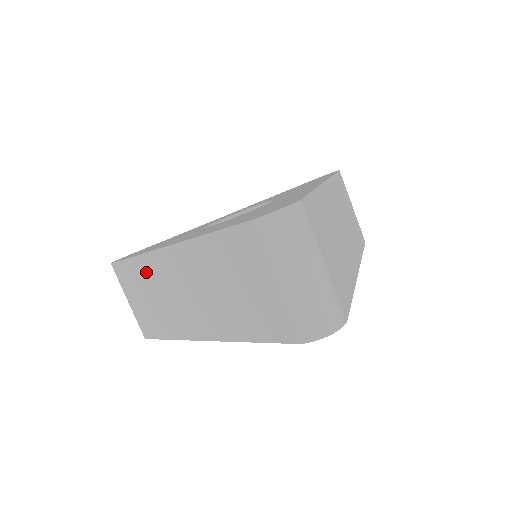
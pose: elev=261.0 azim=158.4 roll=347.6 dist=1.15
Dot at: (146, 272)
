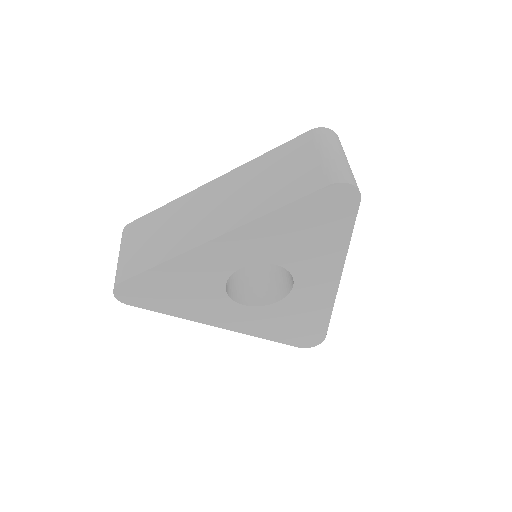
Dot at: (174, 210)
